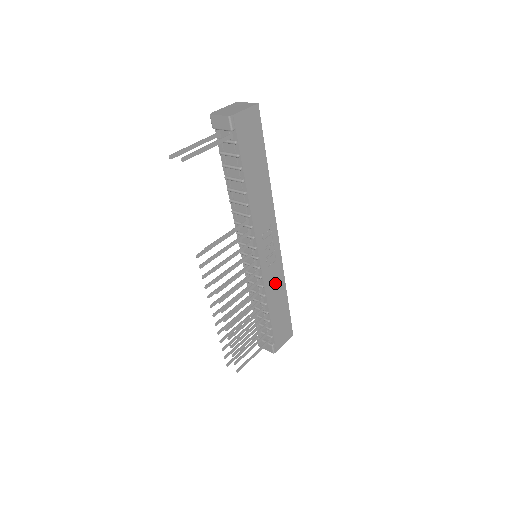
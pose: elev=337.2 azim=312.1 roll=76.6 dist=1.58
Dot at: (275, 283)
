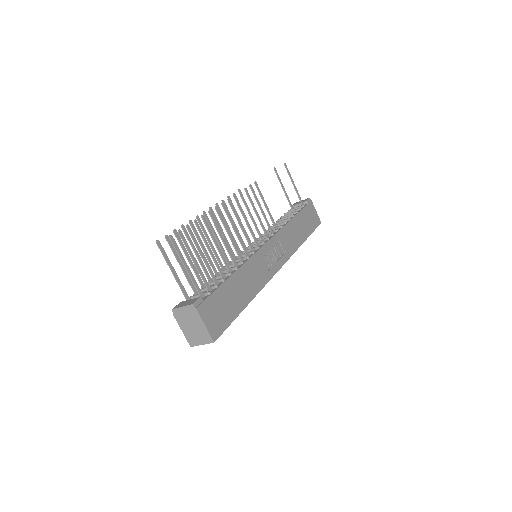
Dot at: (254, 276)
